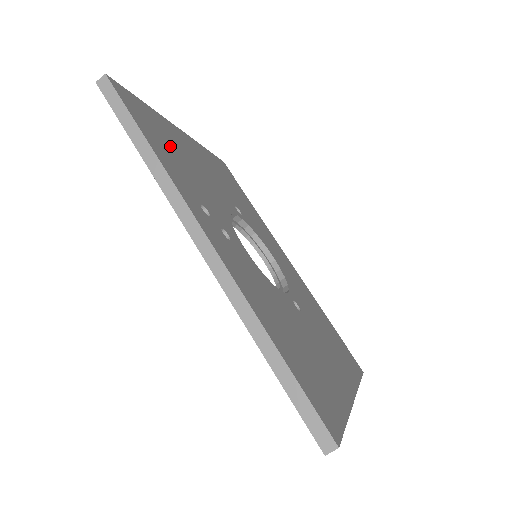
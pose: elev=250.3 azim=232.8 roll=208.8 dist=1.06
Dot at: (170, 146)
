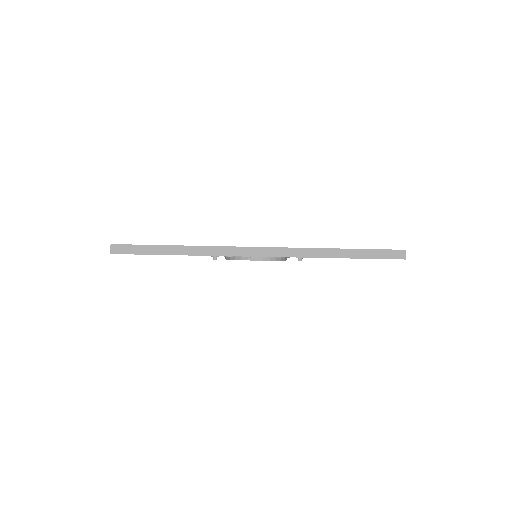
Dot at: occluded
